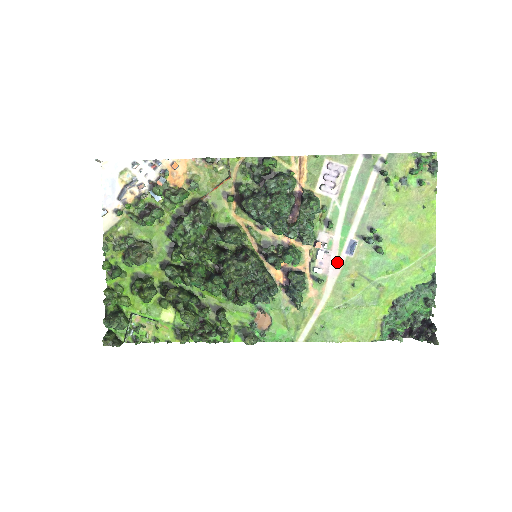
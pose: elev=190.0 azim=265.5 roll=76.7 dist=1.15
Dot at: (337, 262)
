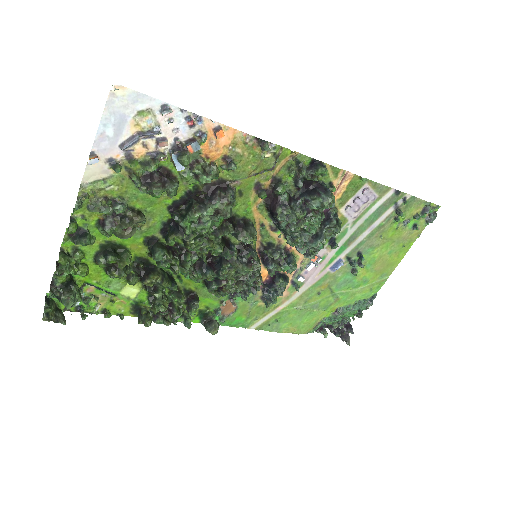
Dot at: (319, 274)
